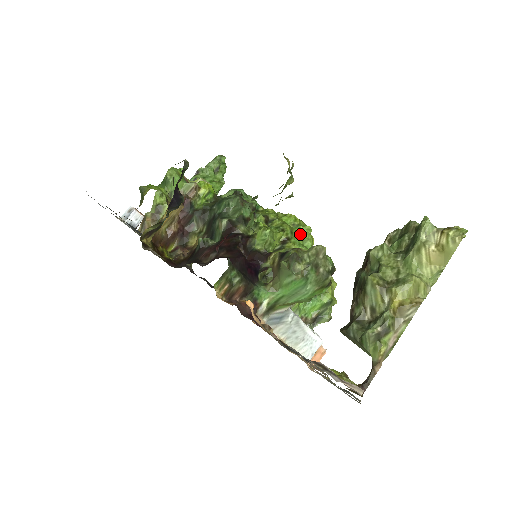
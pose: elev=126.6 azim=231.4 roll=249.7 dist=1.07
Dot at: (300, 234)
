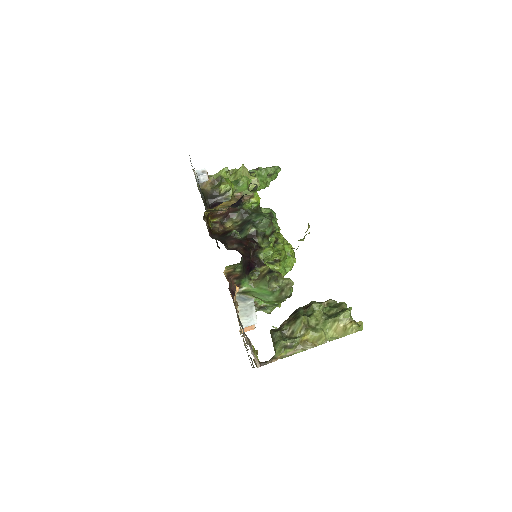
Dot at: (288, 261)
